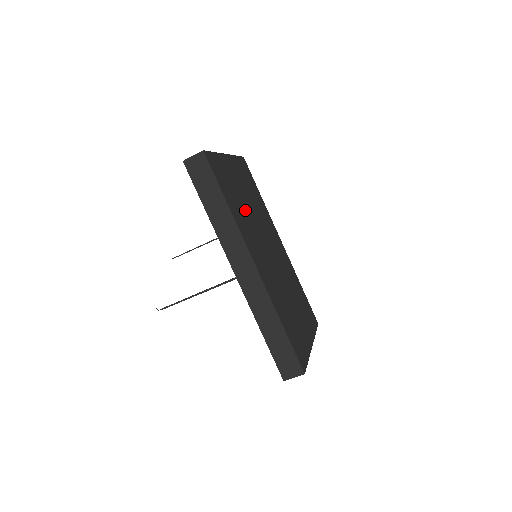
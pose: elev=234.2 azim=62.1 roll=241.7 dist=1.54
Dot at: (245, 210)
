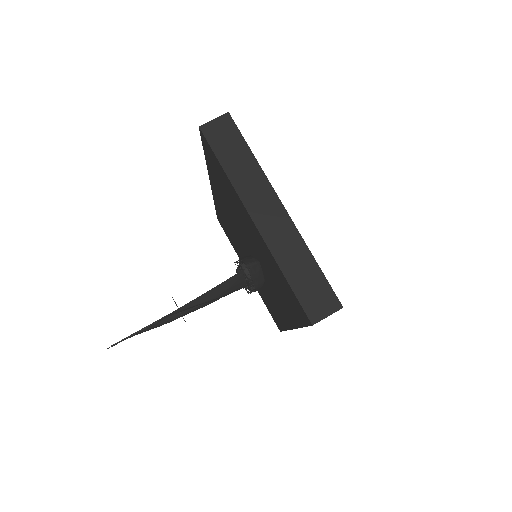
Dot at: occluded
